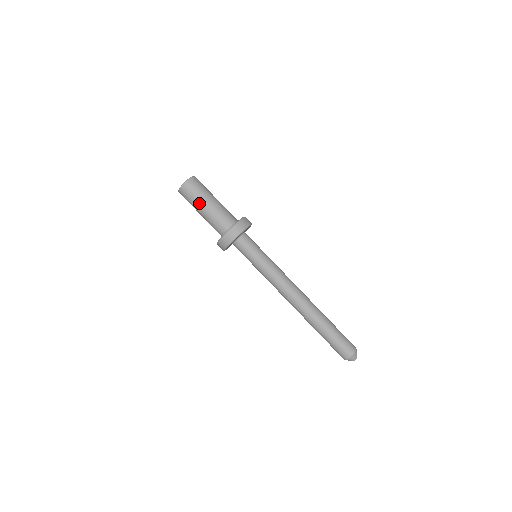
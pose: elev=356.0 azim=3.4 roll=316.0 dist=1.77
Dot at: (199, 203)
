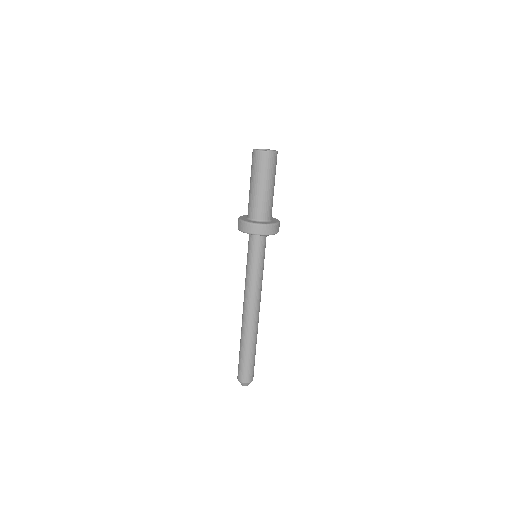
Dot at: (261, 178)
